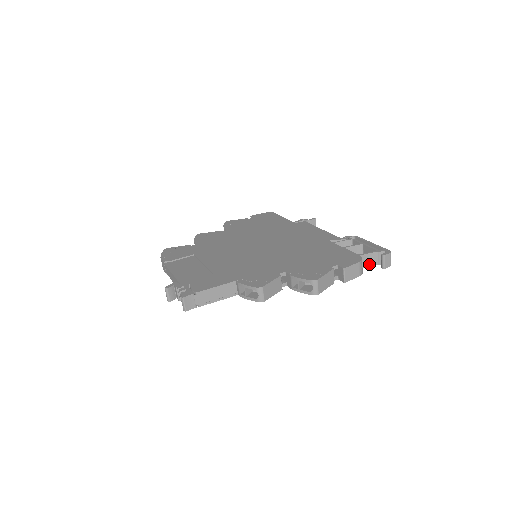
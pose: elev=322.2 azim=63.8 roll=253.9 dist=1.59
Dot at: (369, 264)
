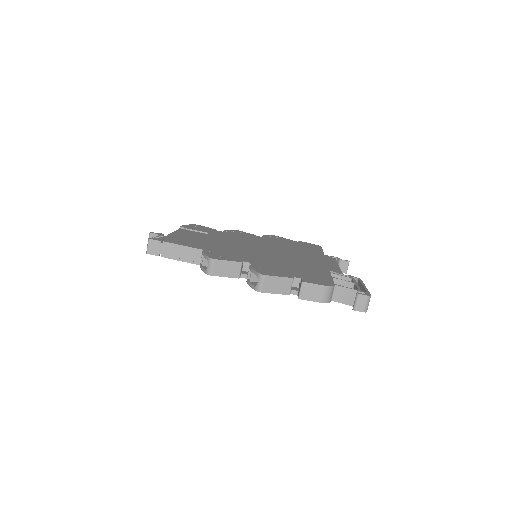
Dot at: (344, 301)
